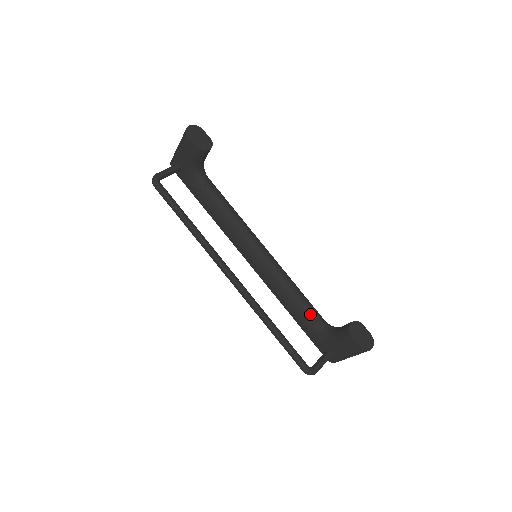
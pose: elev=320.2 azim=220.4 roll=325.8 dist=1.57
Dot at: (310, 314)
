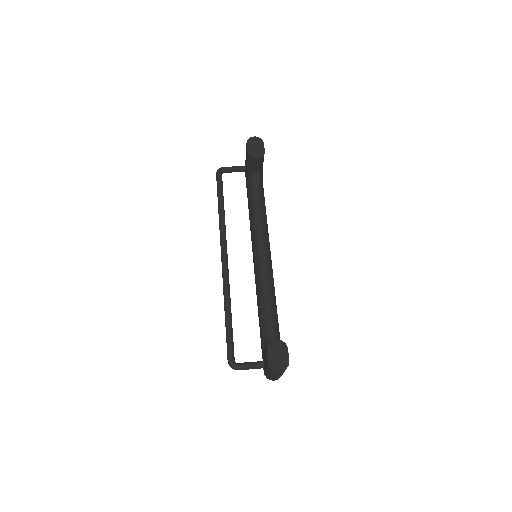
Dot at: (266, 322)
